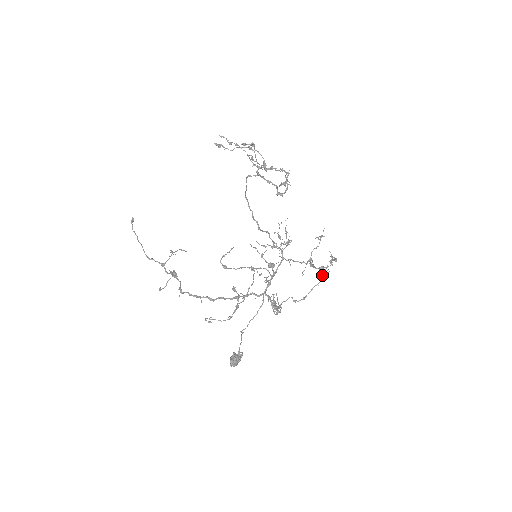
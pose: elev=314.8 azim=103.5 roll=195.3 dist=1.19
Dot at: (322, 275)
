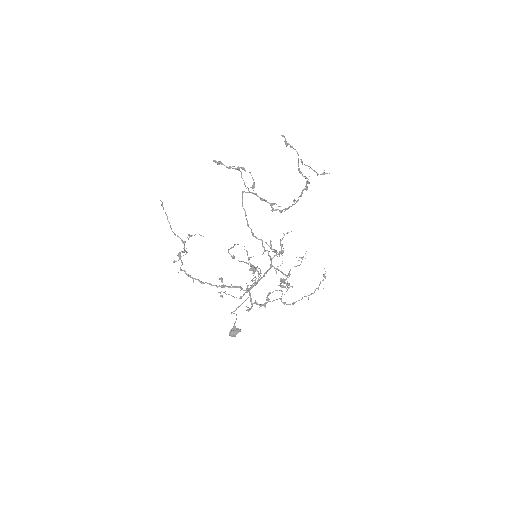
Dot at: (315, 289)
